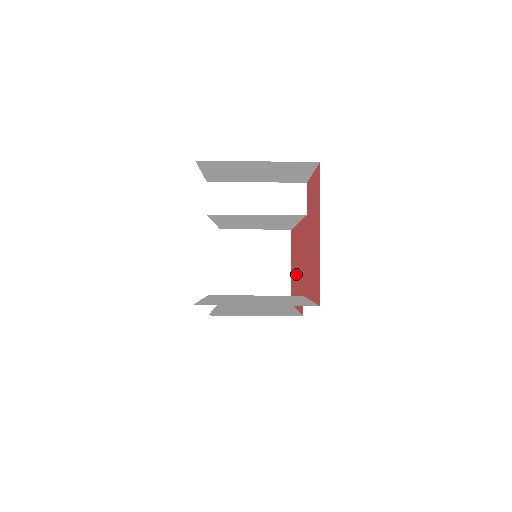
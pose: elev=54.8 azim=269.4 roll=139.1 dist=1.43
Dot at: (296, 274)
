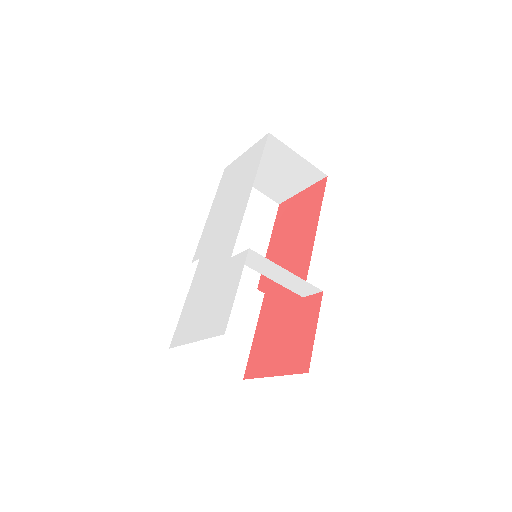
Dot at: (286, 239)
